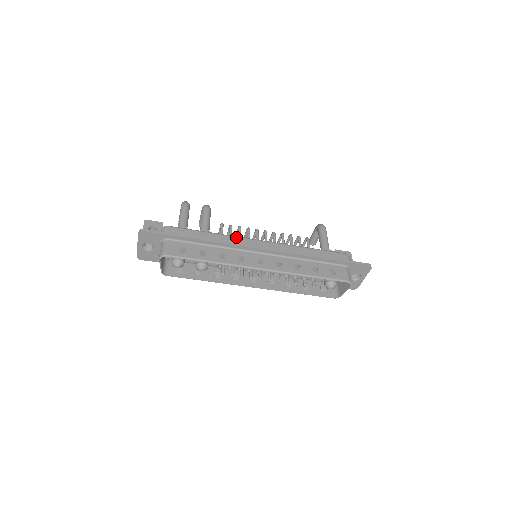
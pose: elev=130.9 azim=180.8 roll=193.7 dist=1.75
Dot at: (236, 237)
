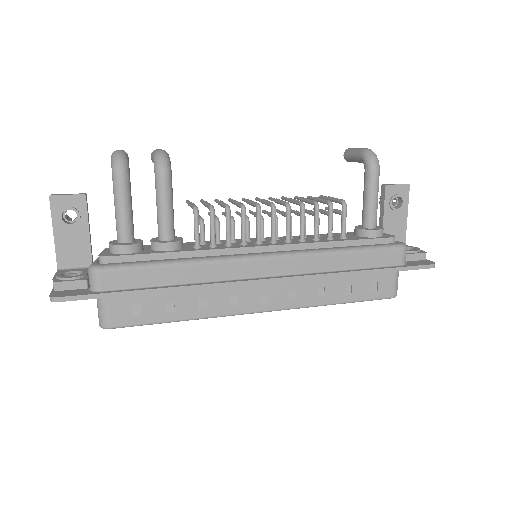
Dot at: (223, 263)
